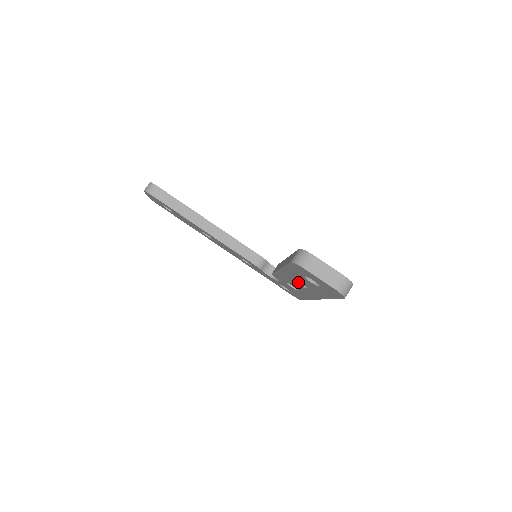
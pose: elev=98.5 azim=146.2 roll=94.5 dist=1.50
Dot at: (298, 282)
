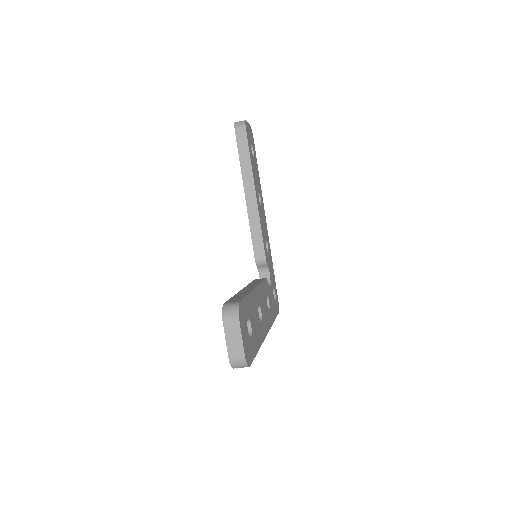
Dot at: occluded
